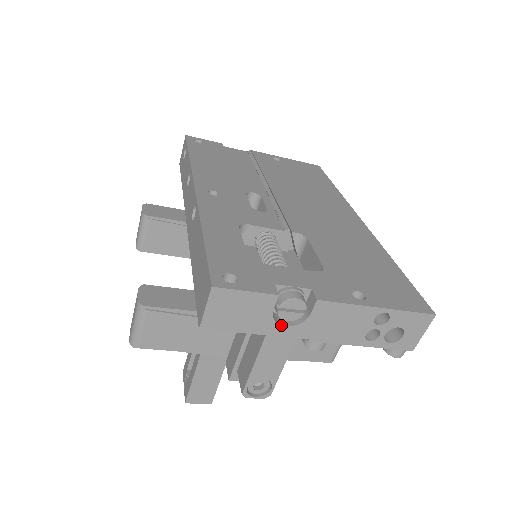
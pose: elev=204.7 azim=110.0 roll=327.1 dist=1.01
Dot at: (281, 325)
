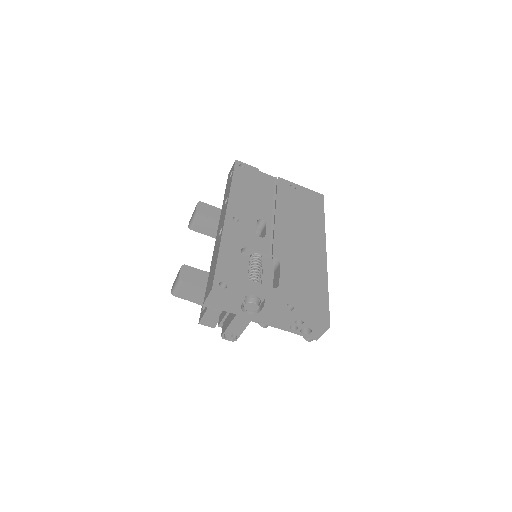
Dot at: (245, 312)
